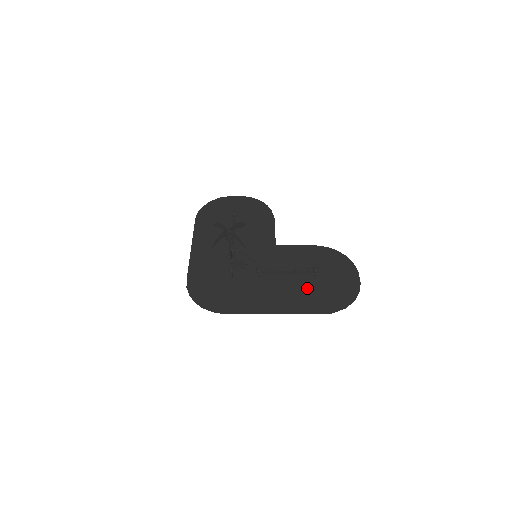
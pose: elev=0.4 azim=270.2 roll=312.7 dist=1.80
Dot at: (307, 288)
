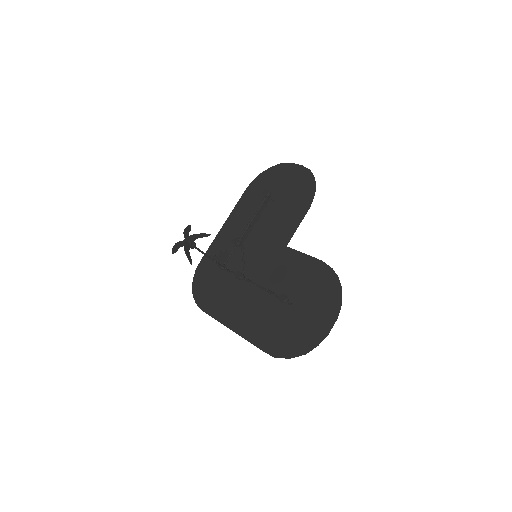
Dot at: (275, 315)
